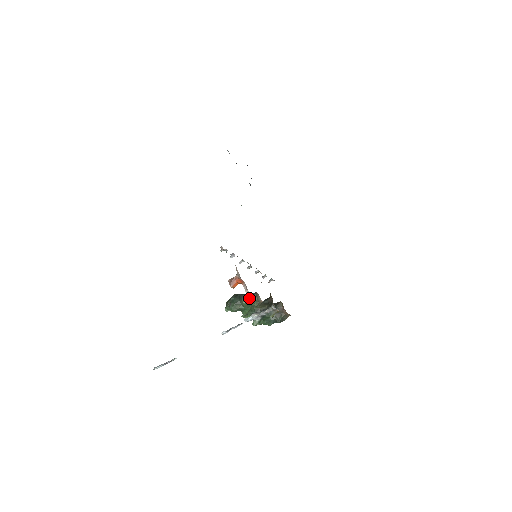
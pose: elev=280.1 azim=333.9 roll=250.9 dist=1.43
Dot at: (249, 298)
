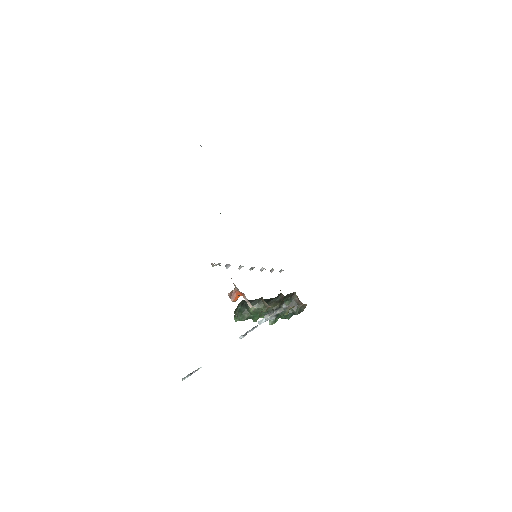
Dot at: (255, 305)
